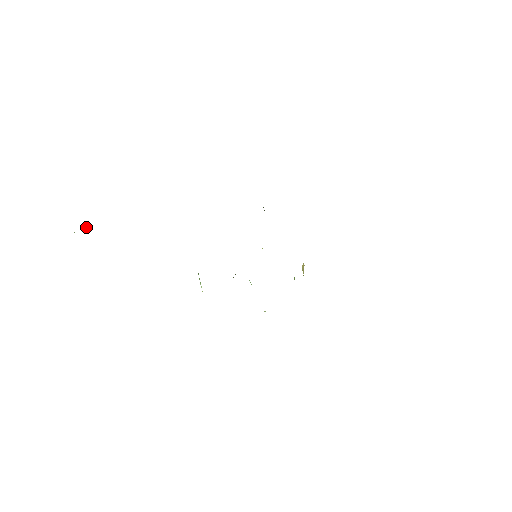
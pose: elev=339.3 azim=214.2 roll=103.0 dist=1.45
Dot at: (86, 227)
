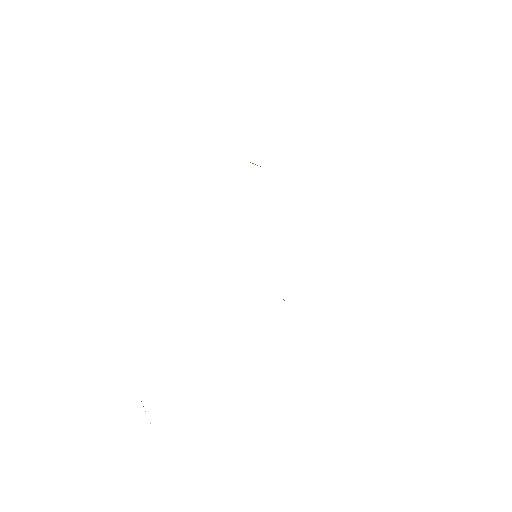
Dot at: occluded
